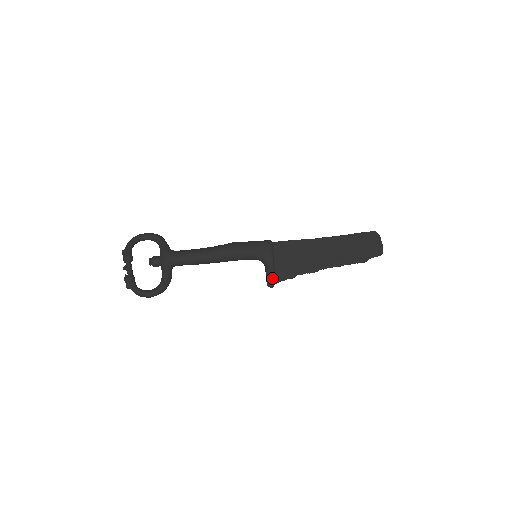
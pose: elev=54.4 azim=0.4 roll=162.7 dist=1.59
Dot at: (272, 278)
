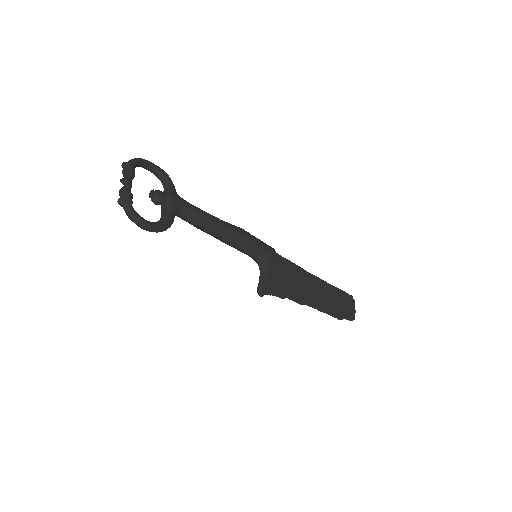
Dot at: (266, 286)
